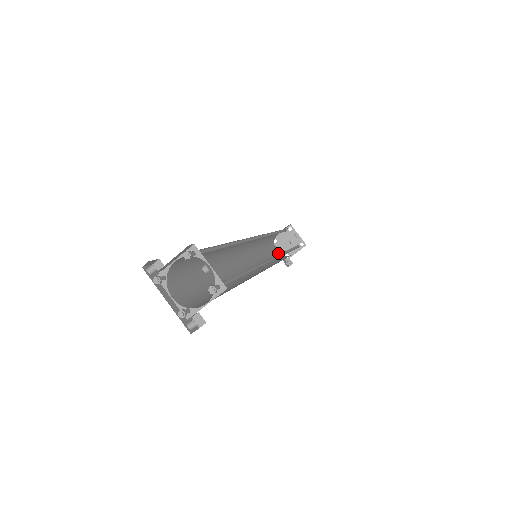
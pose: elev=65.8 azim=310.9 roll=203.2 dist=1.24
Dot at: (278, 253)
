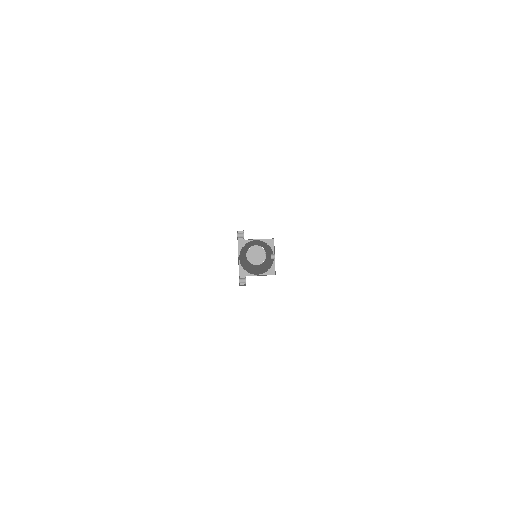
Dot at: occluded
